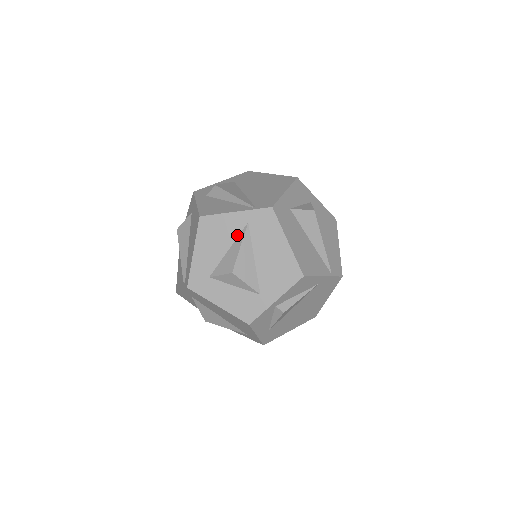
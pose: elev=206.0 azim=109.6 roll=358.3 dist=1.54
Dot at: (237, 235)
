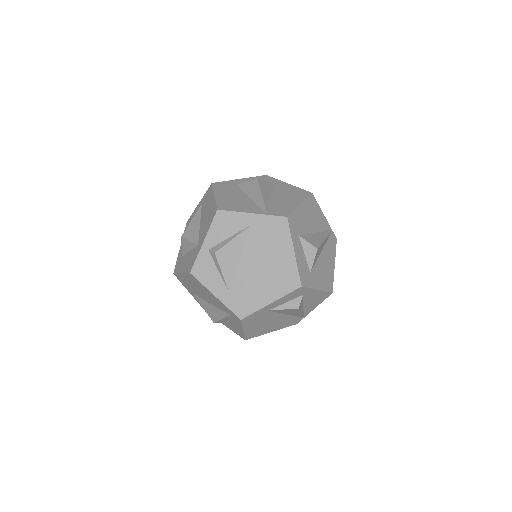
Dot at: occluded
